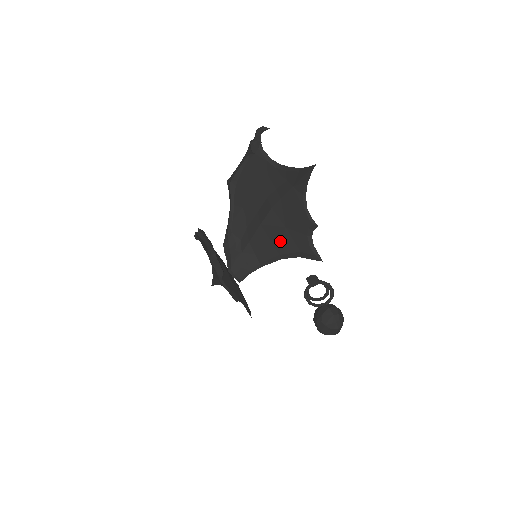
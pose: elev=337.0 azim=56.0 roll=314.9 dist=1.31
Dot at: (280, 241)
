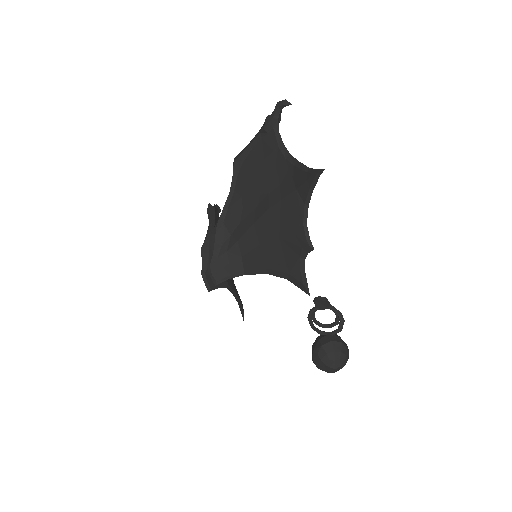
Dot at: (270, 252)
